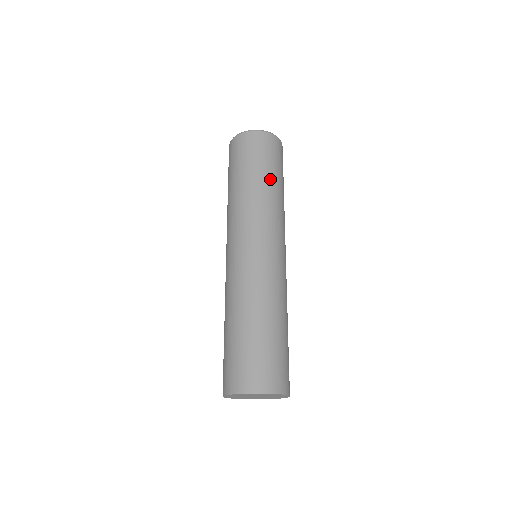
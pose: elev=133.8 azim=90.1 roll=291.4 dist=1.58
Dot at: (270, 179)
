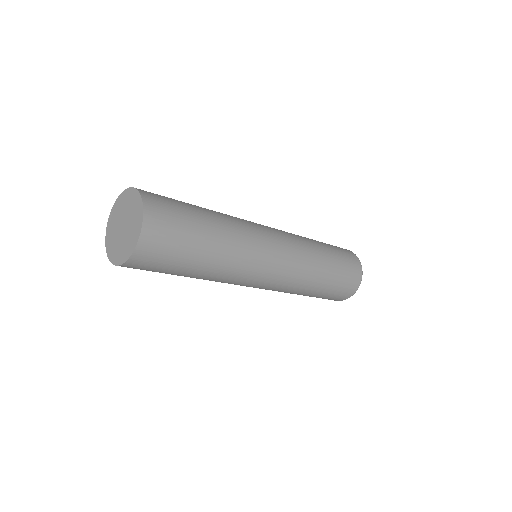
Dot at: (327, 251)
